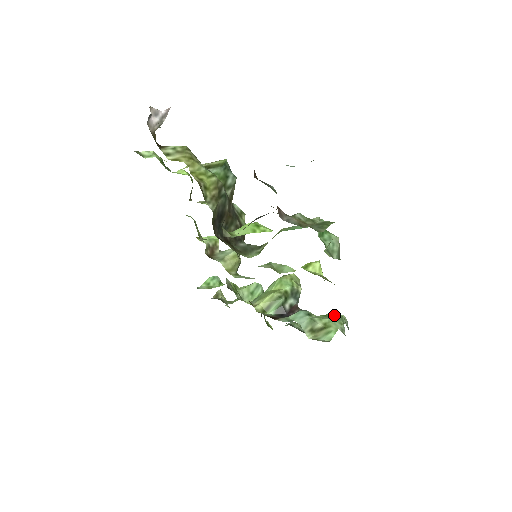
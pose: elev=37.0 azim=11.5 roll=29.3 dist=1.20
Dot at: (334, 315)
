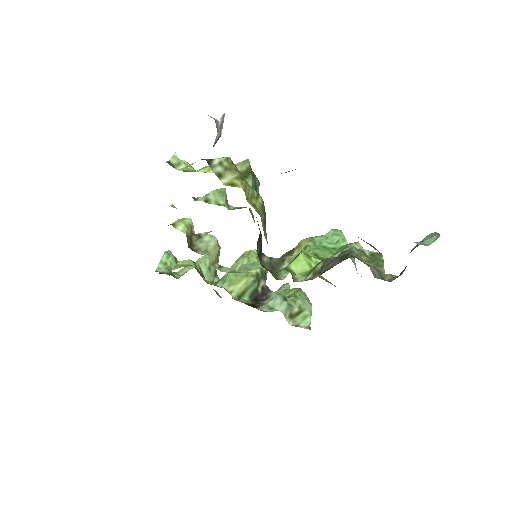
Dot at: (300, 294)
